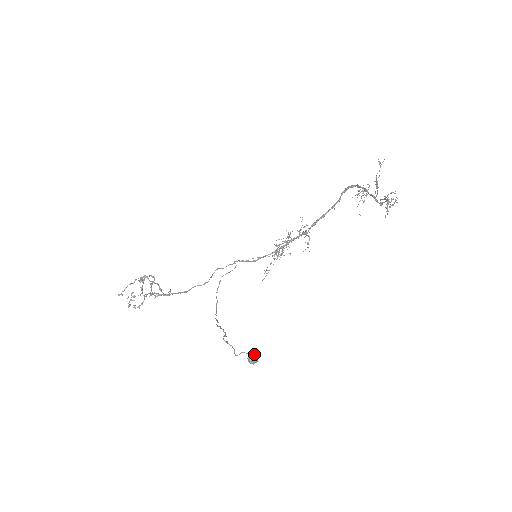
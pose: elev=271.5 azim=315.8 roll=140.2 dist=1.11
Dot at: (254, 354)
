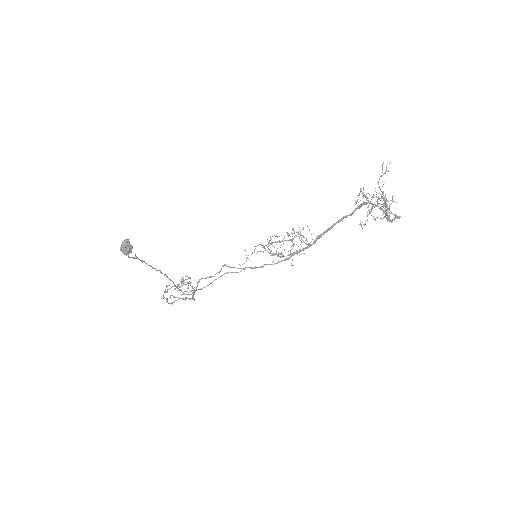
Dot at: (125, 240)
